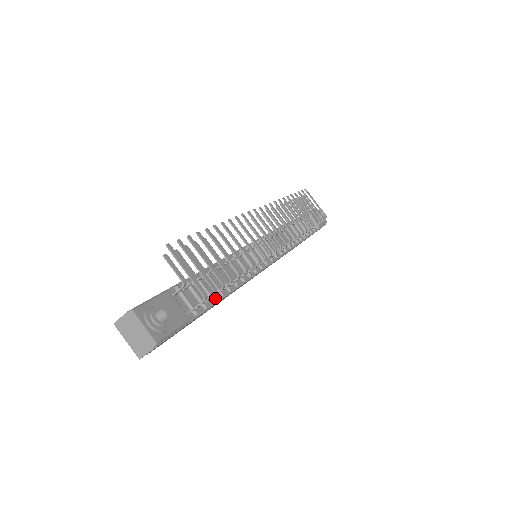
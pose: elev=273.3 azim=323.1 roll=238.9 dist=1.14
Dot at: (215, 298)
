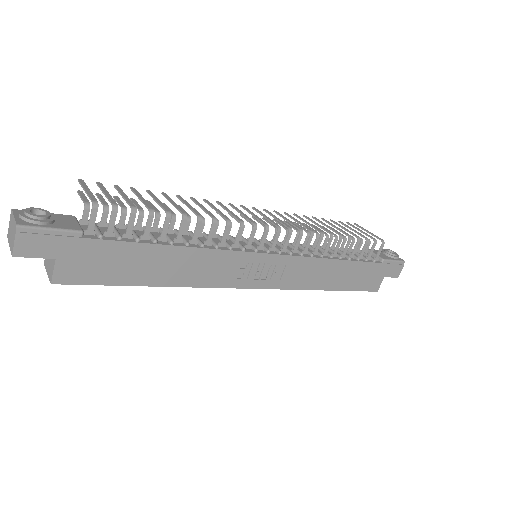
Dot at: (143, 241)
